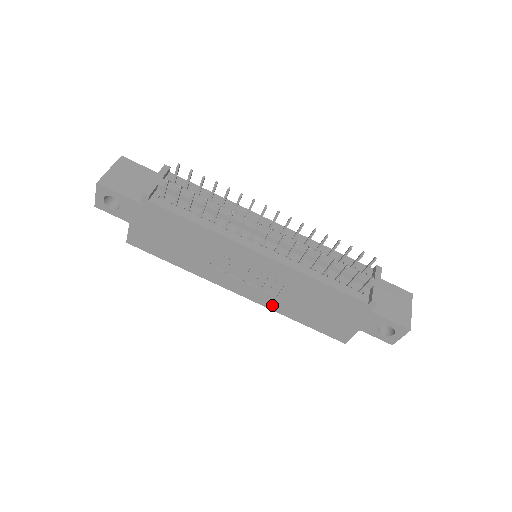
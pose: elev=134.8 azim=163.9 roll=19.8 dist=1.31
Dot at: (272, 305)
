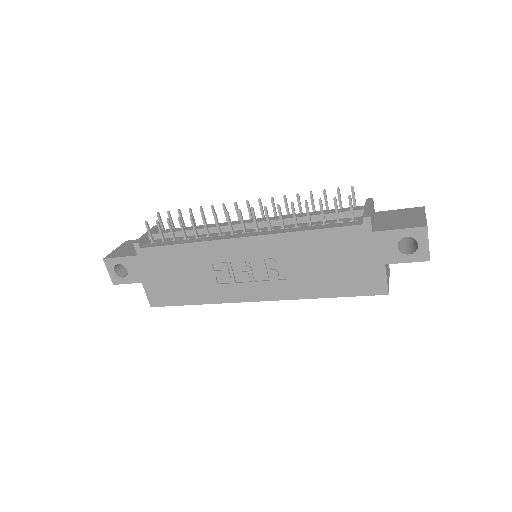
Dot at: (292, 293)
